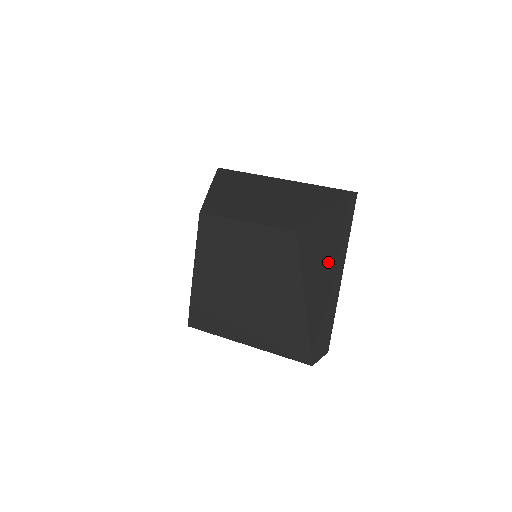
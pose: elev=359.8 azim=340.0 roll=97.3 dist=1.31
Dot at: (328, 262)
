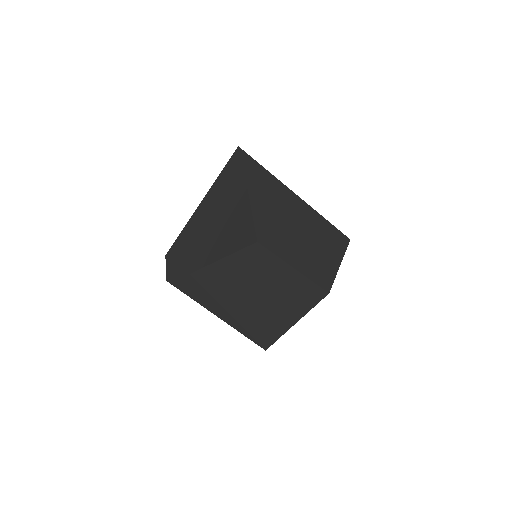
Dot at: occluded
